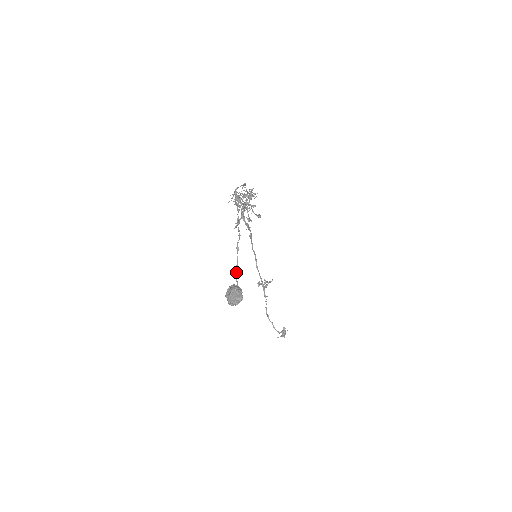
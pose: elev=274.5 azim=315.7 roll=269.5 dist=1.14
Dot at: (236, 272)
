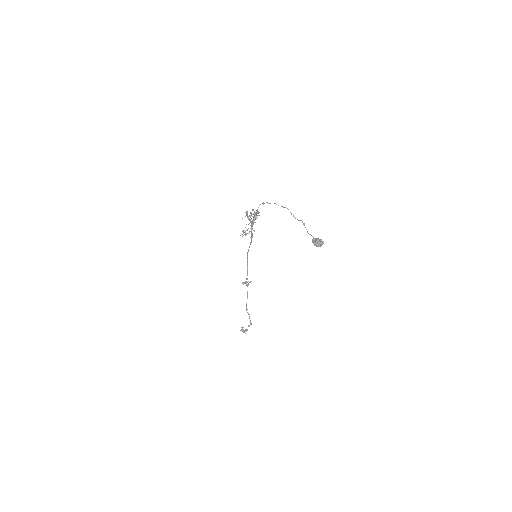
Dot at: (310, 234)
